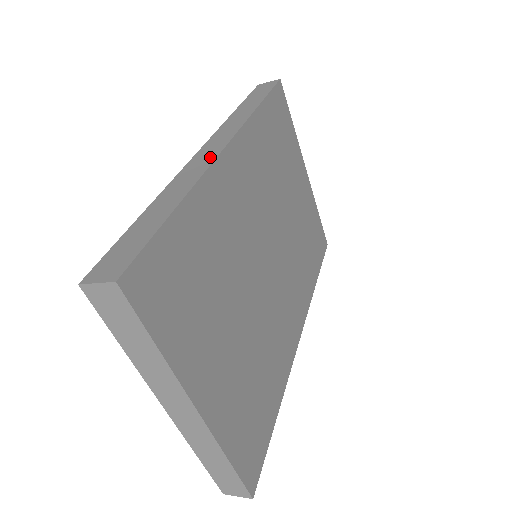
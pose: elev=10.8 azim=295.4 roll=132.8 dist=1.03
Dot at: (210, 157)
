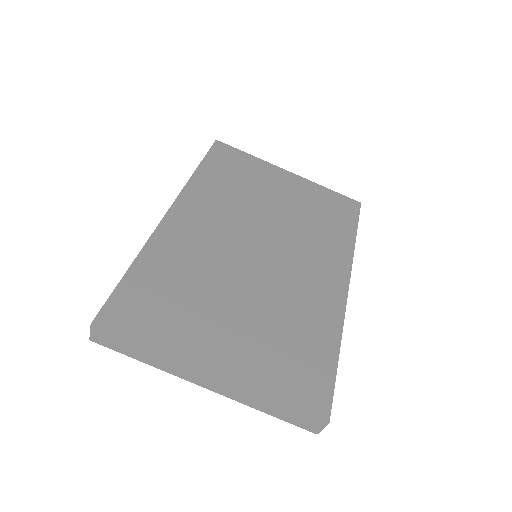
Dot at: occluded
